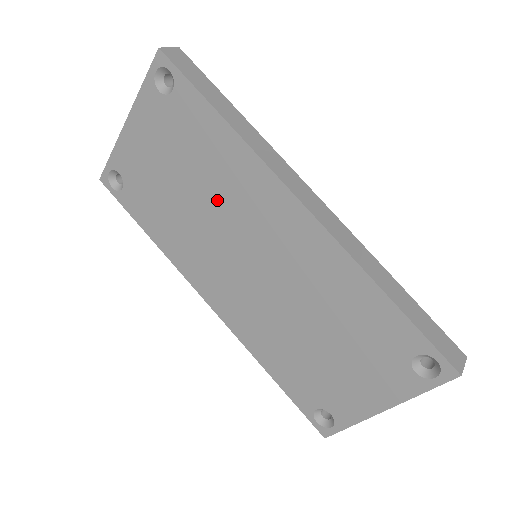
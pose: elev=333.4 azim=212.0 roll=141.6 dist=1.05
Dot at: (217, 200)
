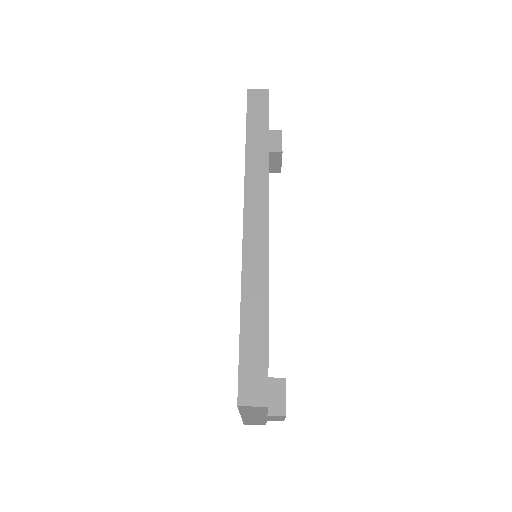
Dot at: occluded
